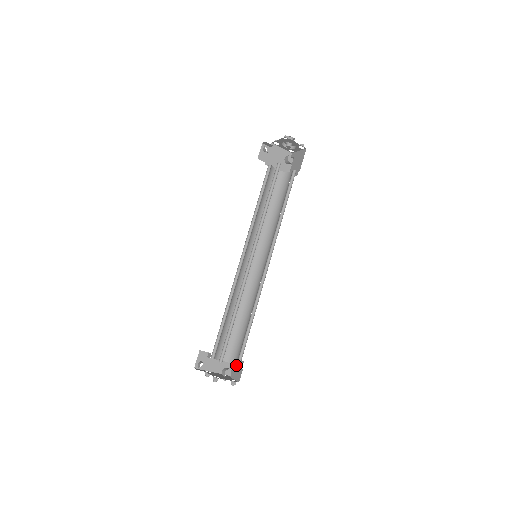
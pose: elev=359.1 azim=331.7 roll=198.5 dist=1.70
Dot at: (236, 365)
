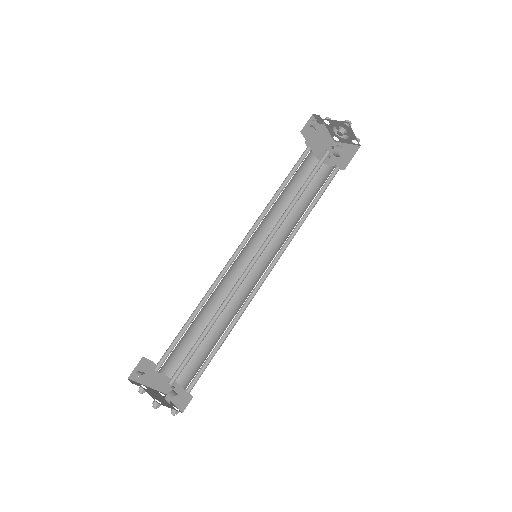
Dot at: (186, 389)
